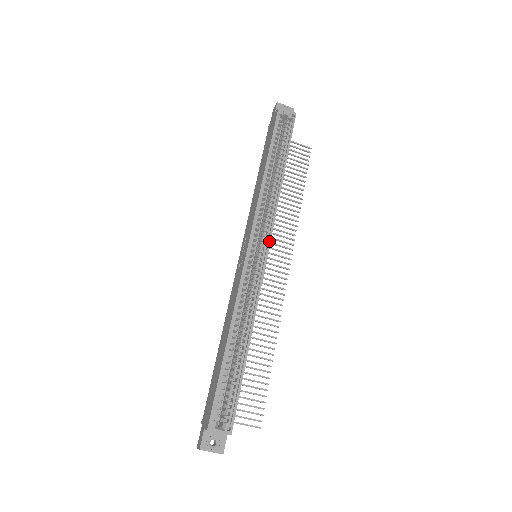
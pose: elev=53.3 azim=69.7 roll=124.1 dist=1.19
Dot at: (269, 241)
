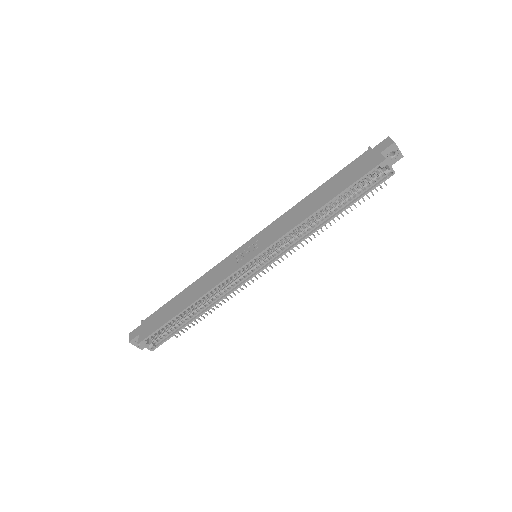
Dot at: (271, 263)
